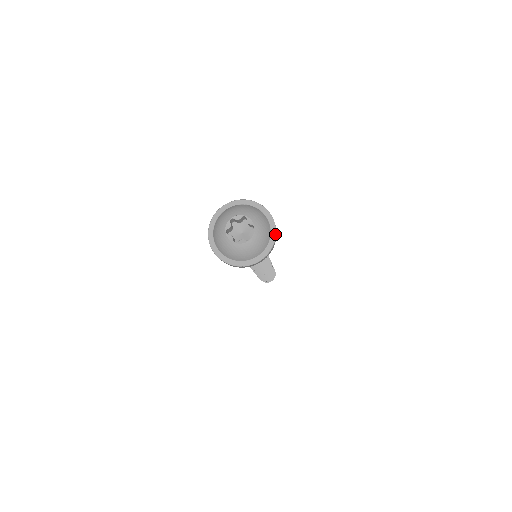
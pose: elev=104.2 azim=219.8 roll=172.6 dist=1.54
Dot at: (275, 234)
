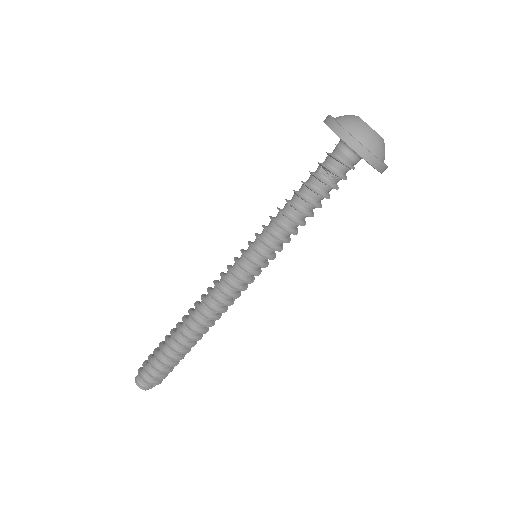
Dot at: occluded
